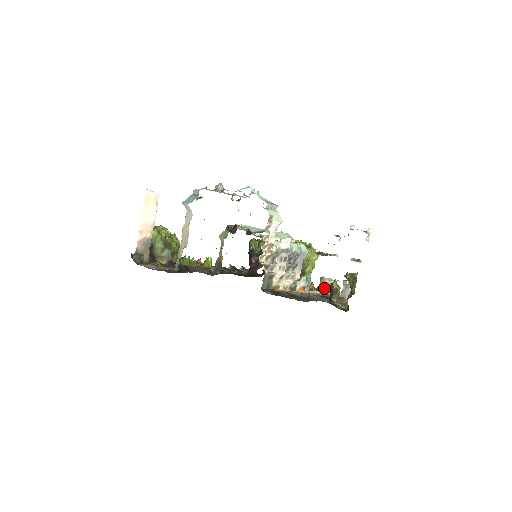
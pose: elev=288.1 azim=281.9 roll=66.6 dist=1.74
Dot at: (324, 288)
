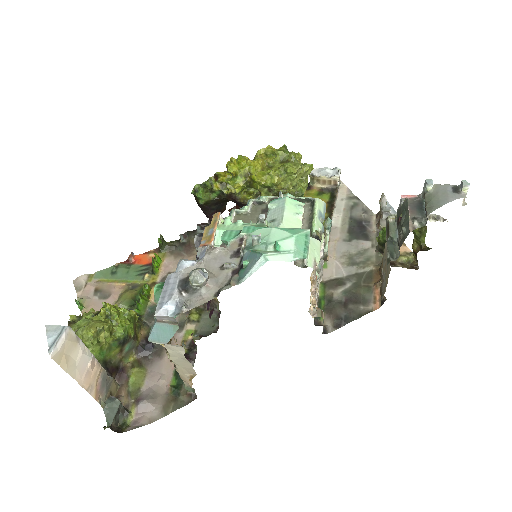
Dot at: (321, 187)
